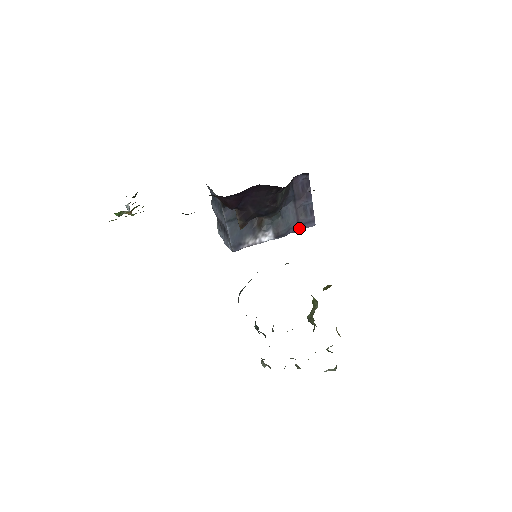
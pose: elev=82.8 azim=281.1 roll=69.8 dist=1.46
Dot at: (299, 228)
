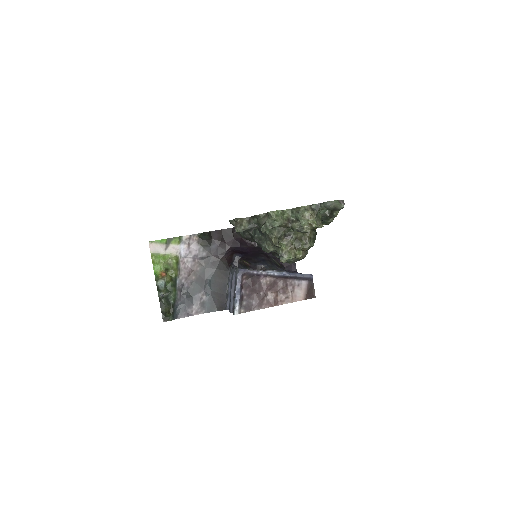
Dot at: (297, 273)
